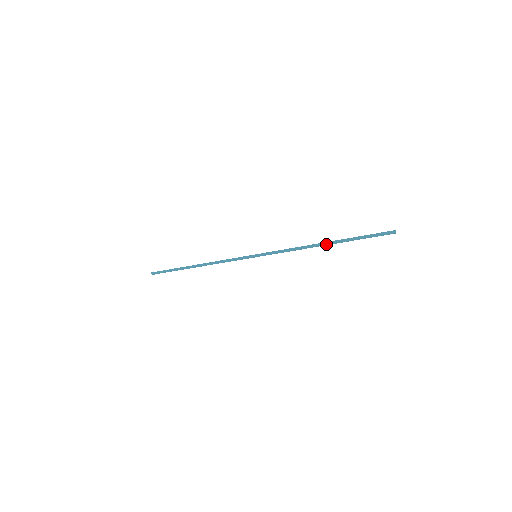
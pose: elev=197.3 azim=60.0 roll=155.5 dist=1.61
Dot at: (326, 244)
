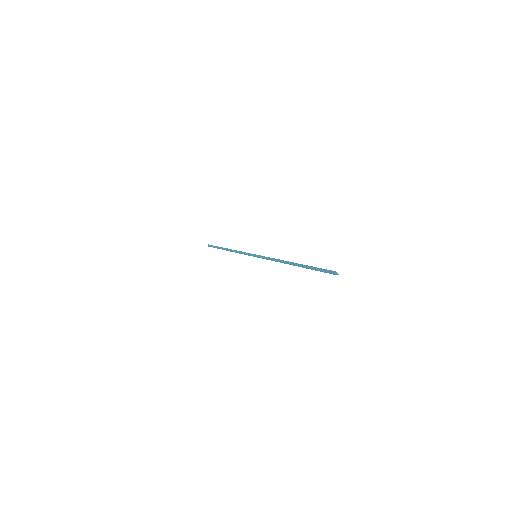
Dot at: (293, 264)
